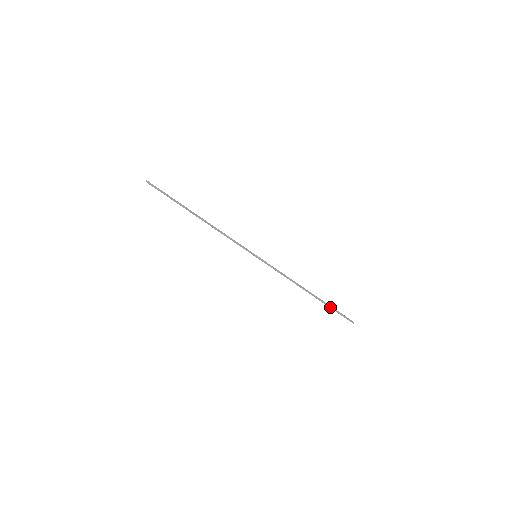
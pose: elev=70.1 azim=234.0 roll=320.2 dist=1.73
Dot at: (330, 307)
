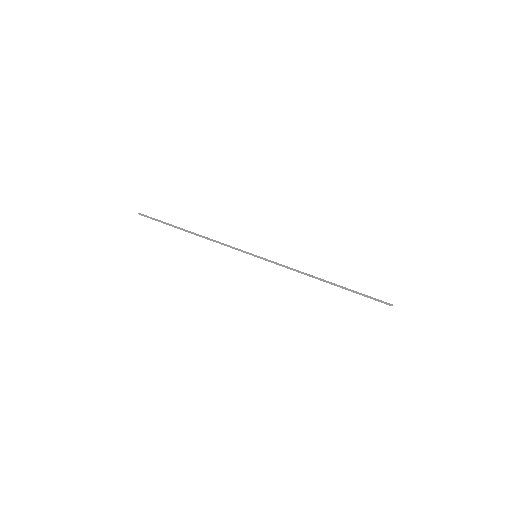
Dot at: (356, 293)
